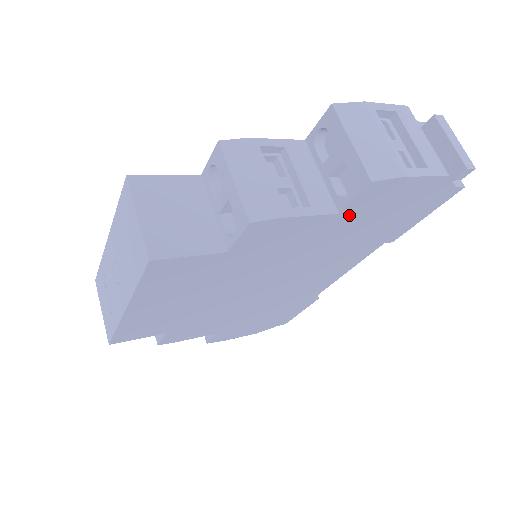
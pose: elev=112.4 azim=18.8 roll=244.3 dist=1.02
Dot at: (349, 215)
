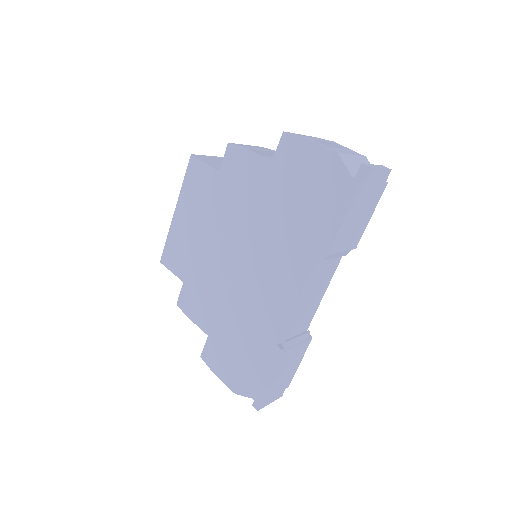
Dot at: (278, 170)
